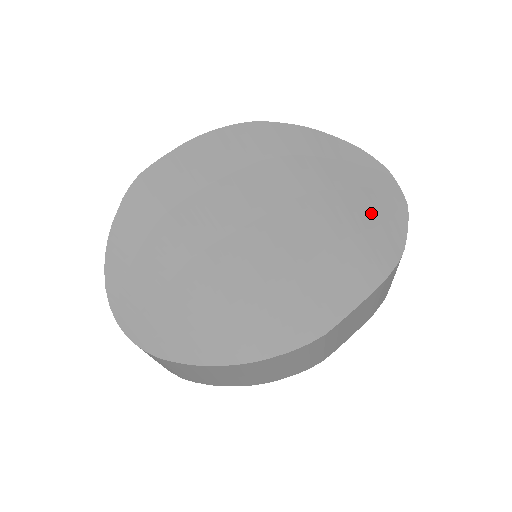
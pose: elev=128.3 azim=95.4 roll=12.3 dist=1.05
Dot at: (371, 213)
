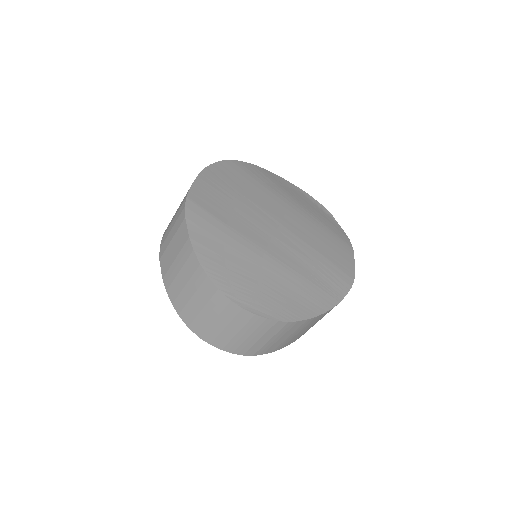
Dot at: (321, 216)
